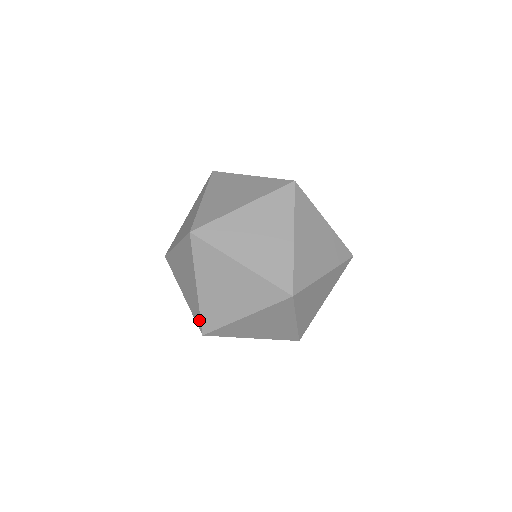
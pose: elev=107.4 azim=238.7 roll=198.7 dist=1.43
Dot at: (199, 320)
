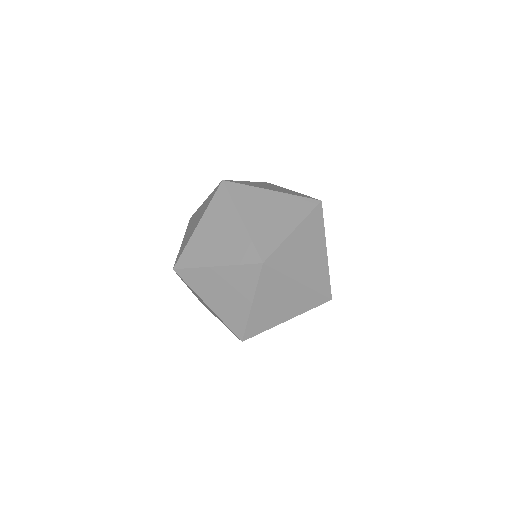
Dot at: occluded
